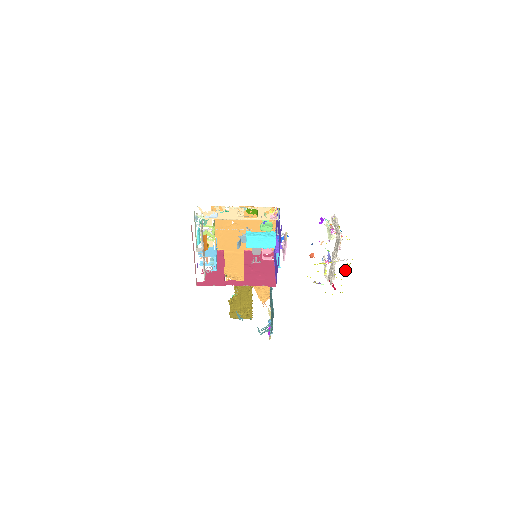
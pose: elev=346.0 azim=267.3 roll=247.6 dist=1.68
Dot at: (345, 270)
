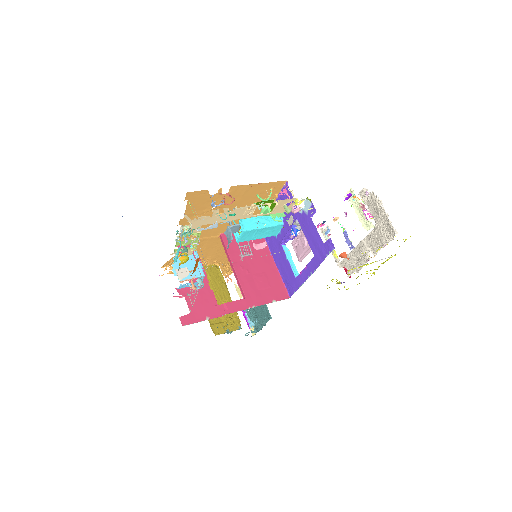
Dot at: occluded
